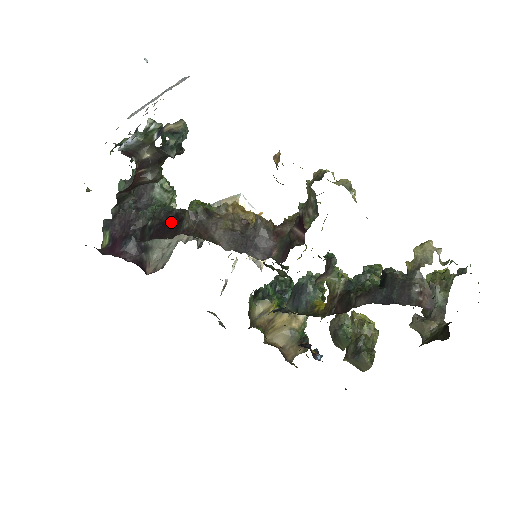
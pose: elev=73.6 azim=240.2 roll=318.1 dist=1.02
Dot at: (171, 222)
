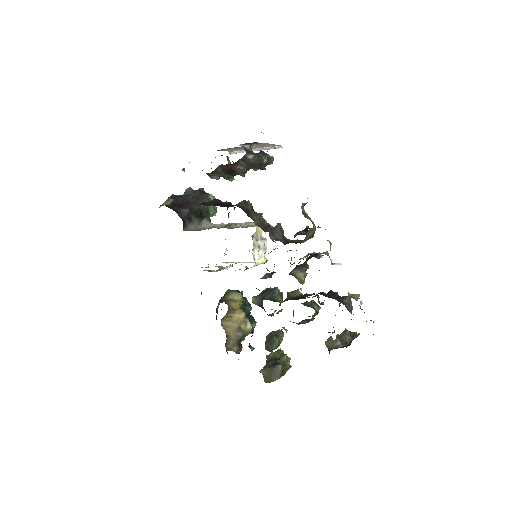
Dot at: (227, 204)
